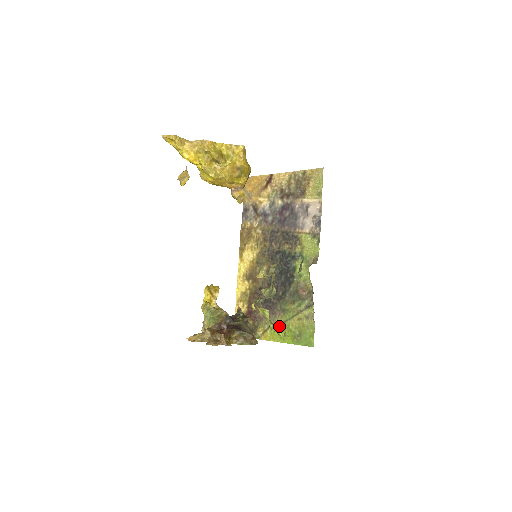
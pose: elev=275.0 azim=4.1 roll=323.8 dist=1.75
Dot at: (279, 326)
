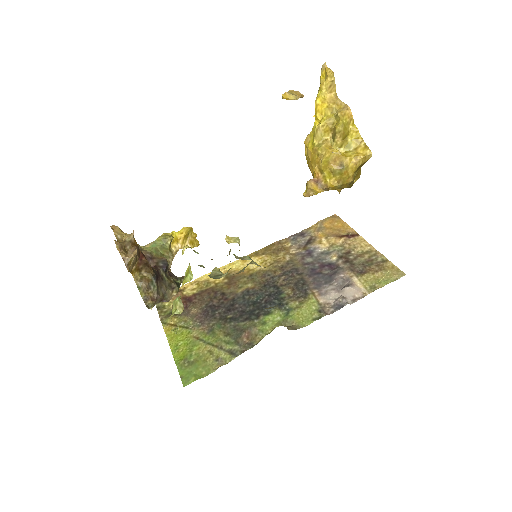
Dot at: (182, 310)
